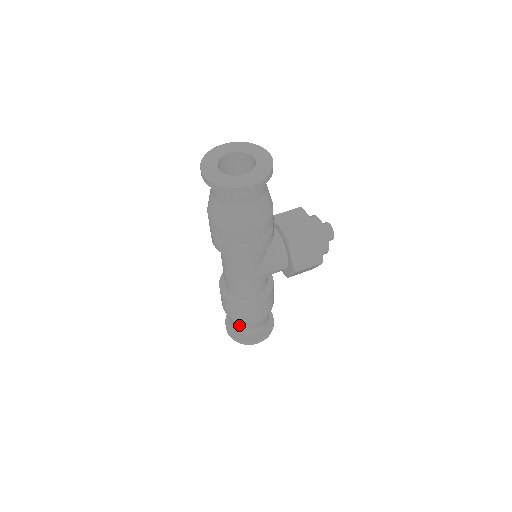
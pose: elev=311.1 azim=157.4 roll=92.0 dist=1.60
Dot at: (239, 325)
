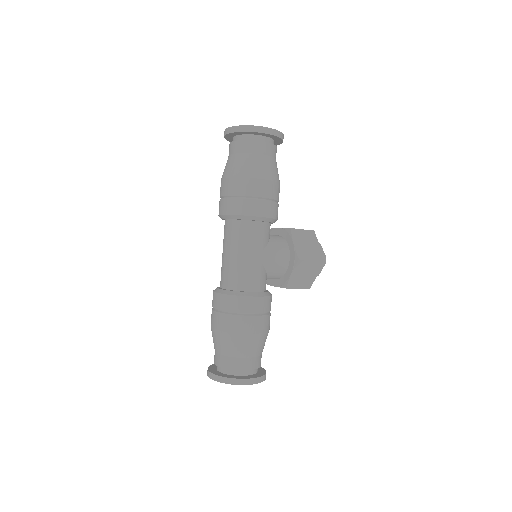
Dot at: (232, 346)
